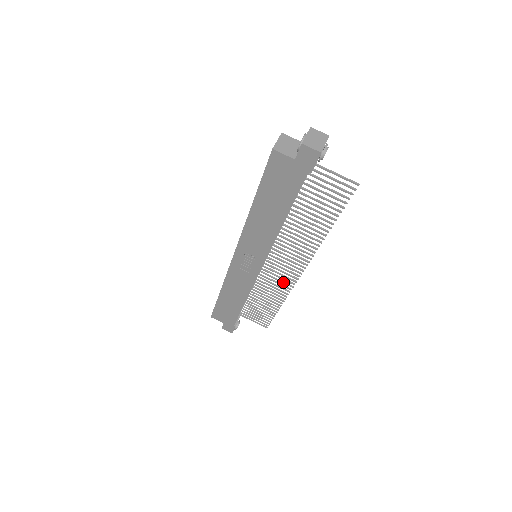
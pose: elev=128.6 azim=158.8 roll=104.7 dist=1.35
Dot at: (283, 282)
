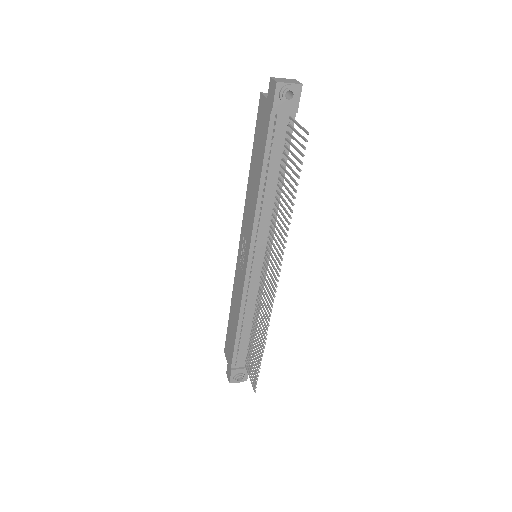
Dot at: (267, 303)
